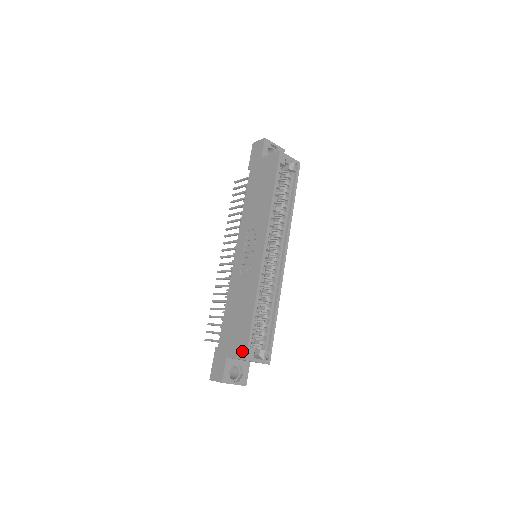
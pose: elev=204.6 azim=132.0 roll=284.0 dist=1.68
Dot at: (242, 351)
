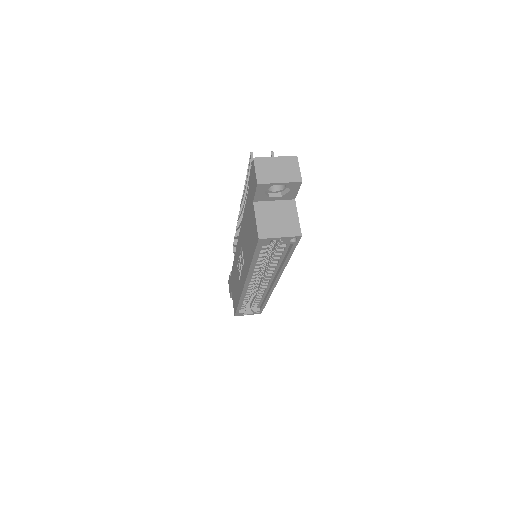
Dot at: (234, 309)
